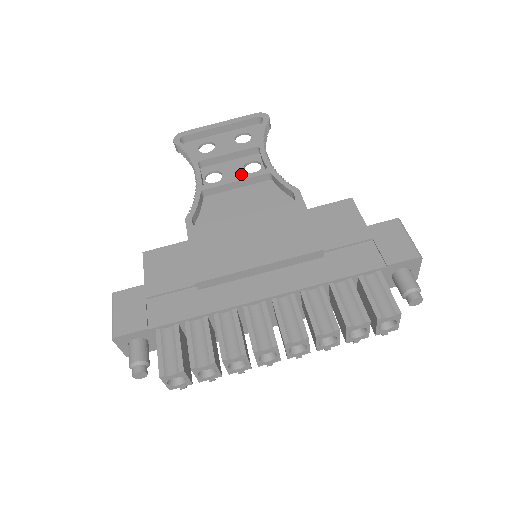
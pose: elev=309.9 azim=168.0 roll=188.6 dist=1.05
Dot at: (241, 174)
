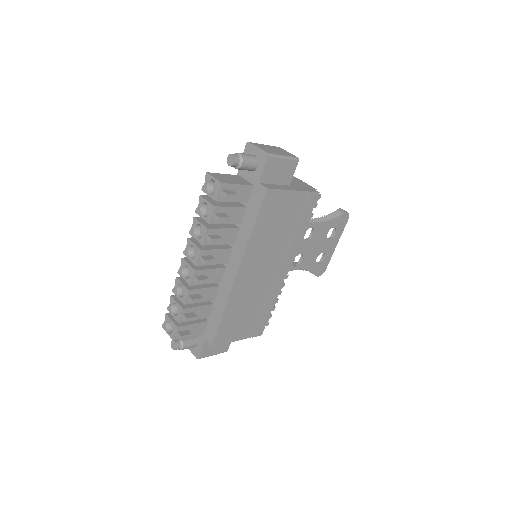
Dot at: occluded
